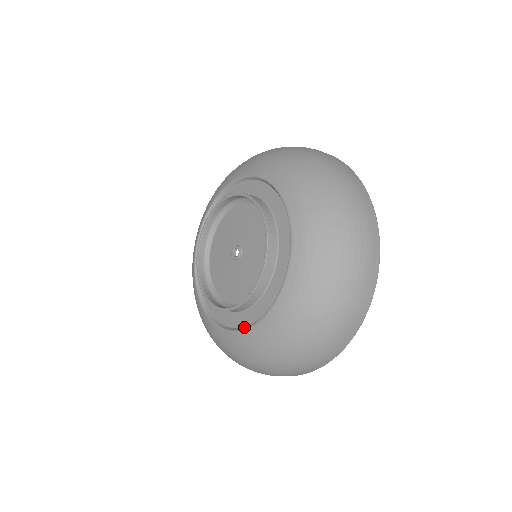
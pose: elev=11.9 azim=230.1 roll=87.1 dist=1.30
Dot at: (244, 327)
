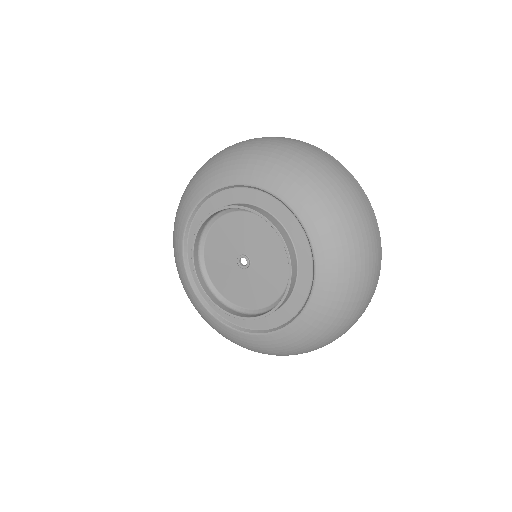
Dot at: (234, 324)
